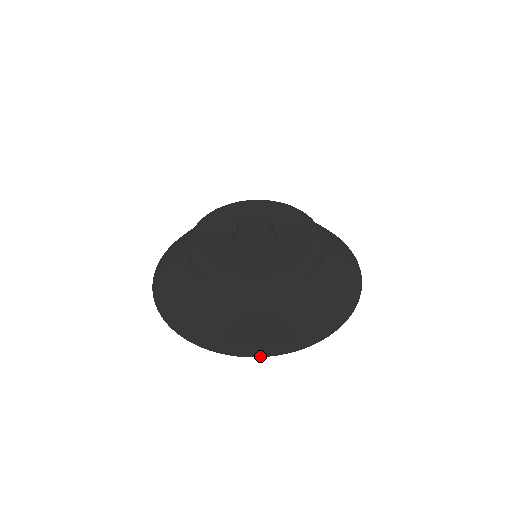
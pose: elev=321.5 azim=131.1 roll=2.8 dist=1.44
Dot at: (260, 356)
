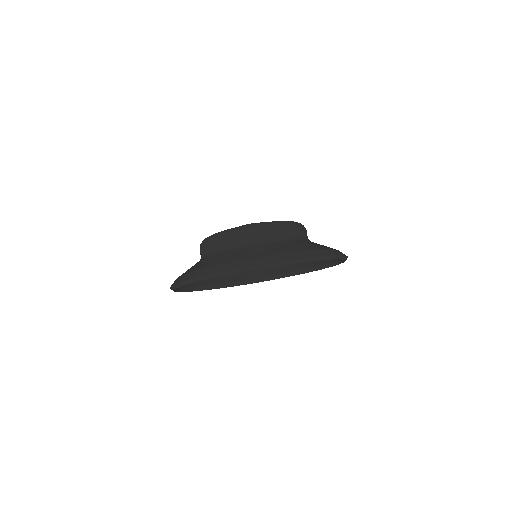
Dot at: (212, 274)
